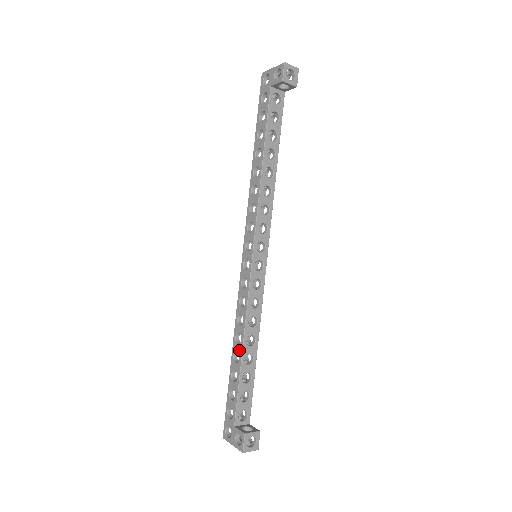
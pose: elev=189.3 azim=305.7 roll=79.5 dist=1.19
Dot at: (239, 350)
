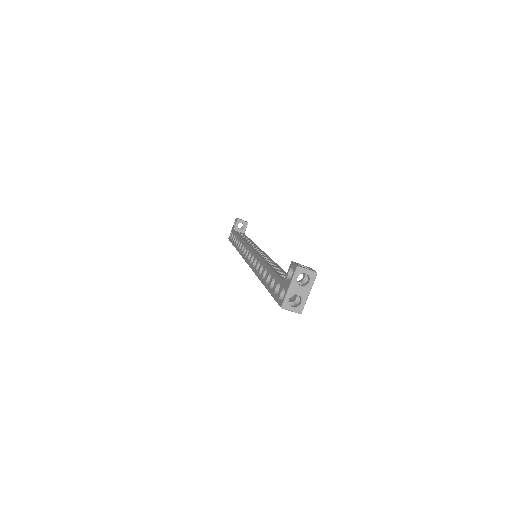
Dot at: (264, 268)
